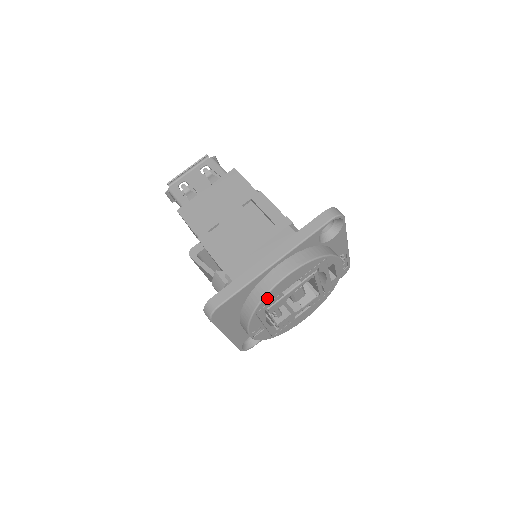
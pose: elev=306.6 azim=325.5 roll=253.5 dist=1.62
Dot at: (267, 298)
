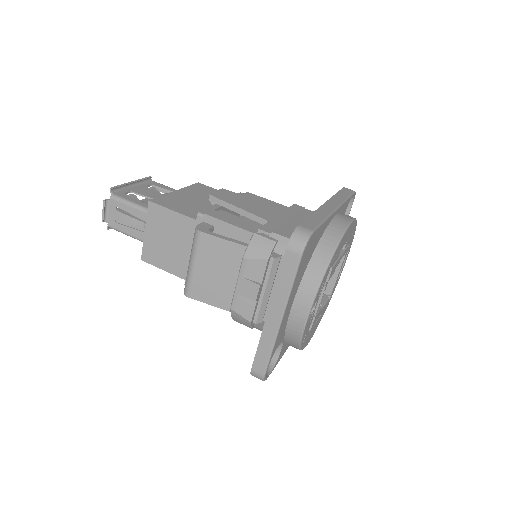
Dot at: (340, 244)
